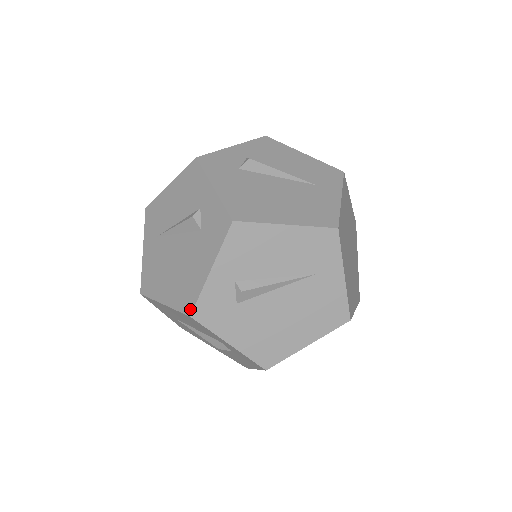
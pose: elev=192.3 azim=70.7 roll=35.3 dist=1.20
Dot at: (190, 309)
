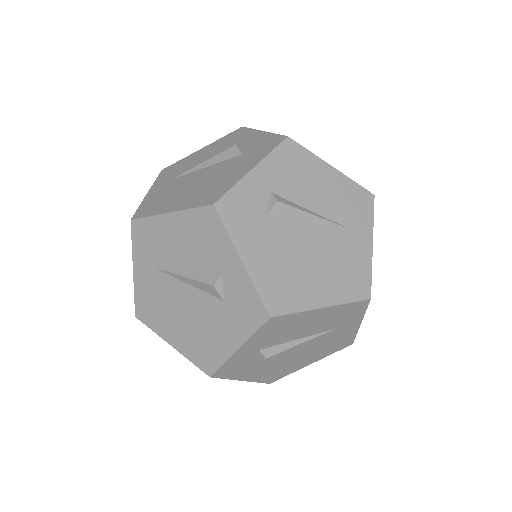
Dot at: occluded
